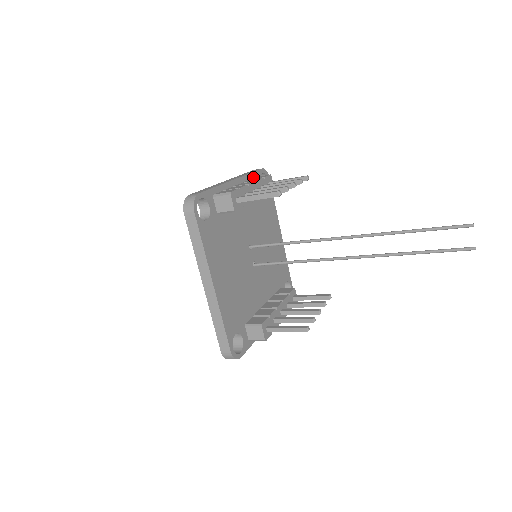
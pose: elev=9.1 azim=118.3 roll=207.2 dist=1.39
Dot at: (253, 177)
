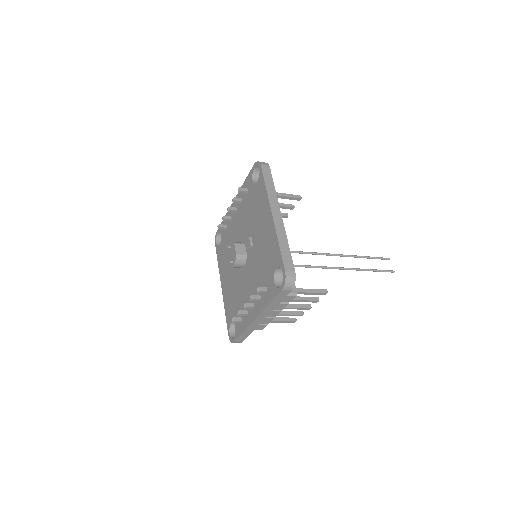
Dot at: occluded
